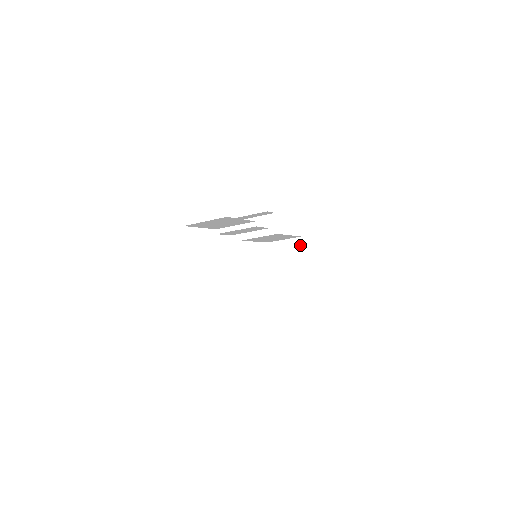
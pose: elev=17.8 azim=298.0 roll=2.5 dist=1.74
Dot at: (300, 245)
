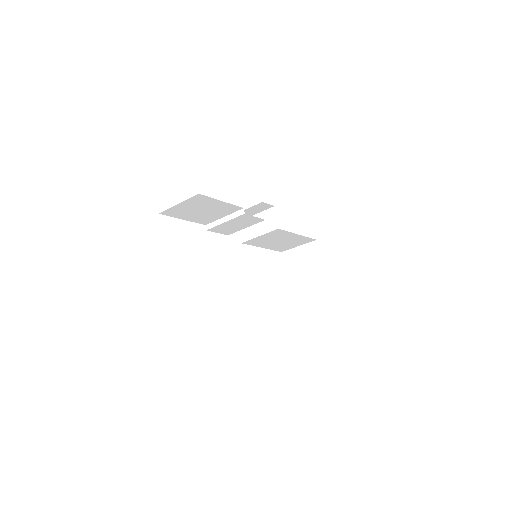
Dot at: (316, 249)
